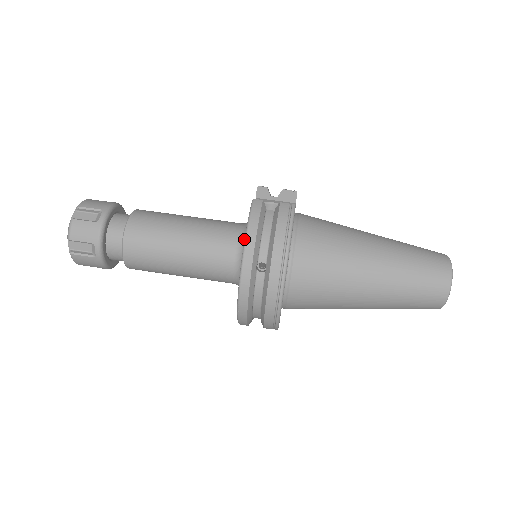
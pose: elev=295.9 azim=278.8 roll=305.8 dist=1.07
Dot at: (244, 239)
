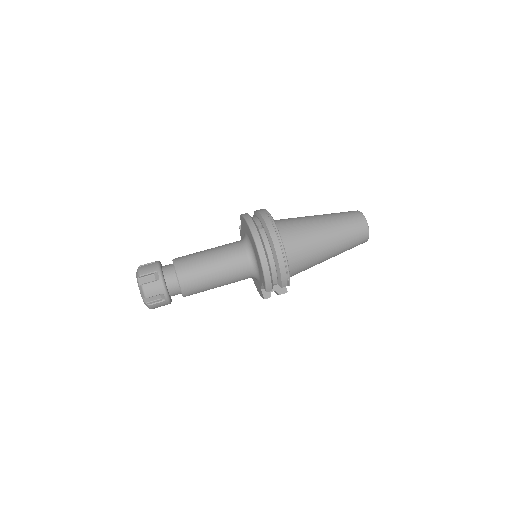
Dot at: (244, 219)
